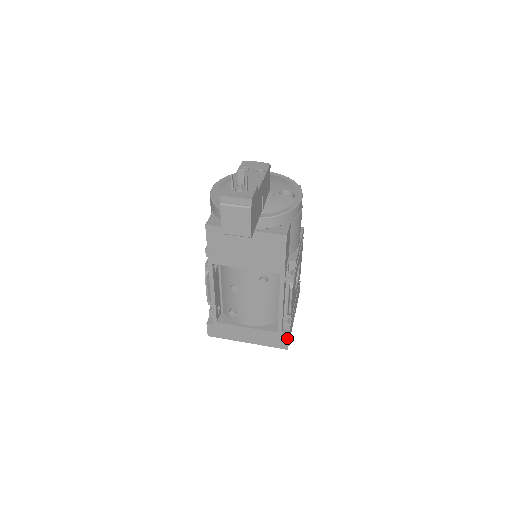
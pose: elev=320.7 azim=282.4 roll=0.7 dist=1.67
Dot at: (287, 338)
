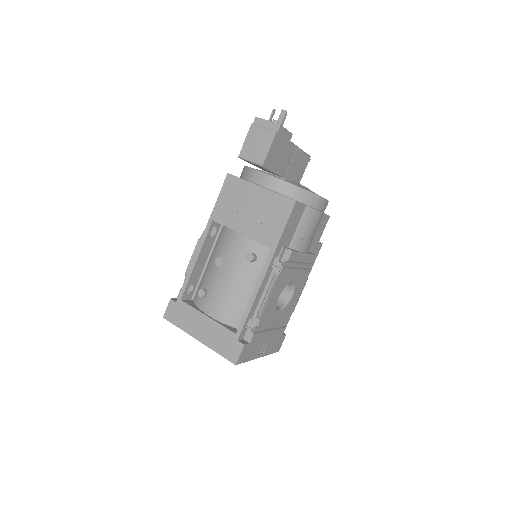
Dot at: (242, 345)
